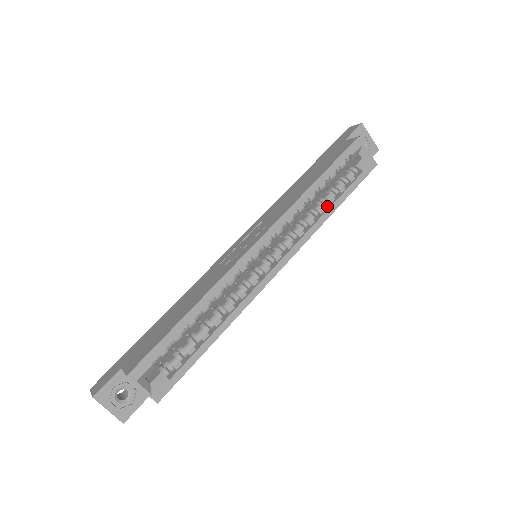
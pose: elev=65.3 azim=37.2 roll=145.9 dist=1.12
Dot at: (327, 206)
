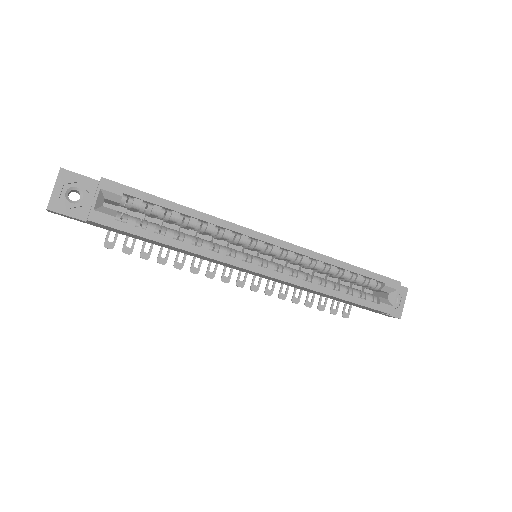
Dot at: (335, 290)
